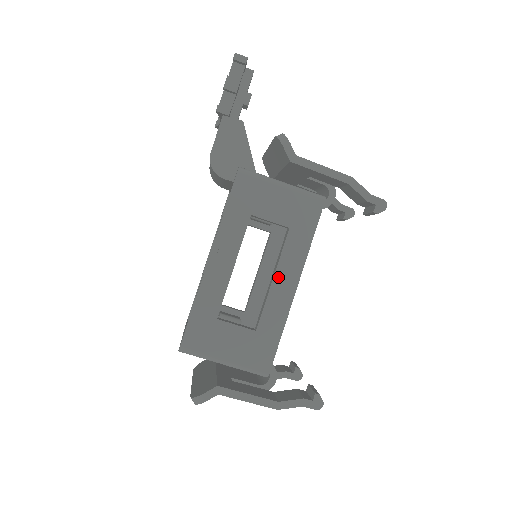
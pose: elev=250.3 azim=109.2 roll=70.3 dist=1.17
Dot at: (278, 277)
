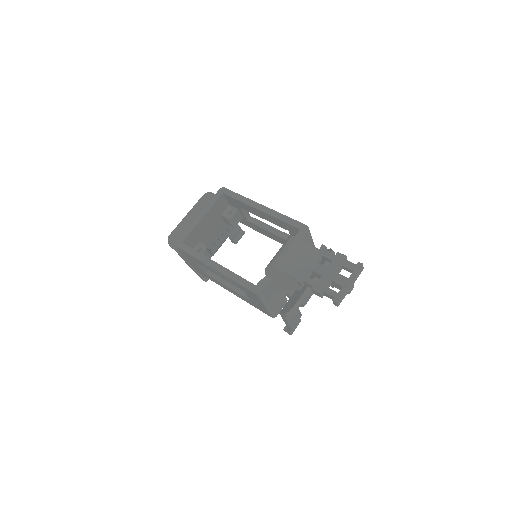
Dot at: (230, 289)
